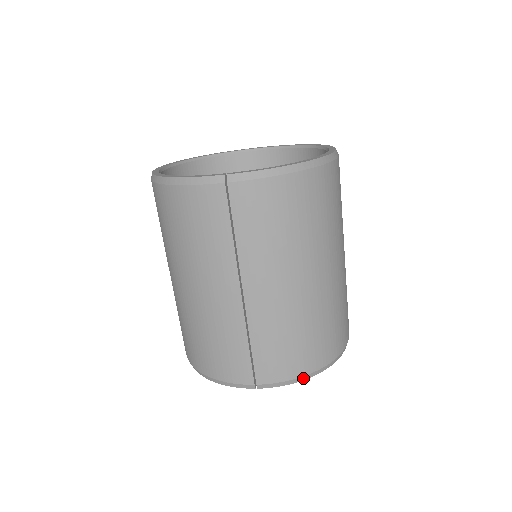
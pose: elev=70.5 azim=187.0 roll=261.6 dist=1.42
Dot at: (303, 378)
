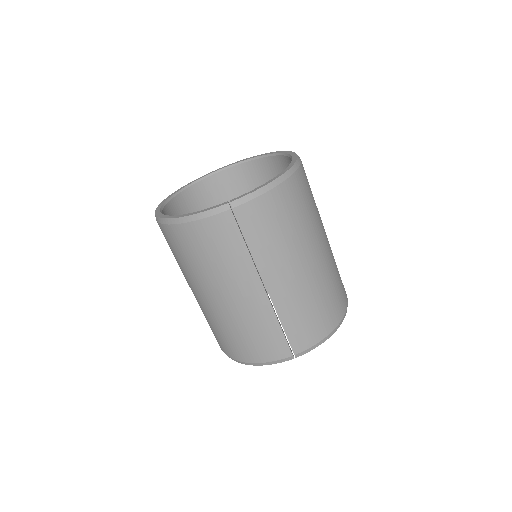
Dot at: (327, 338)
